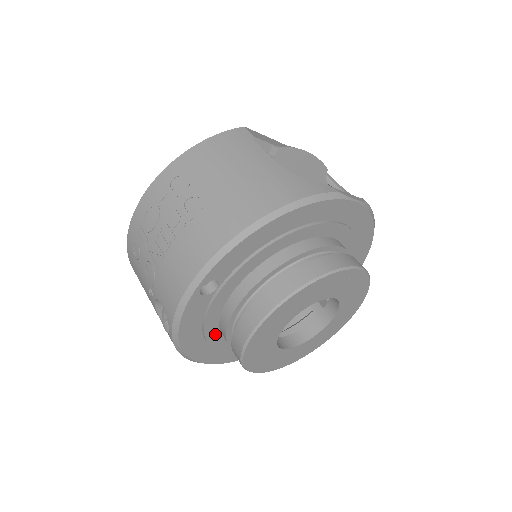
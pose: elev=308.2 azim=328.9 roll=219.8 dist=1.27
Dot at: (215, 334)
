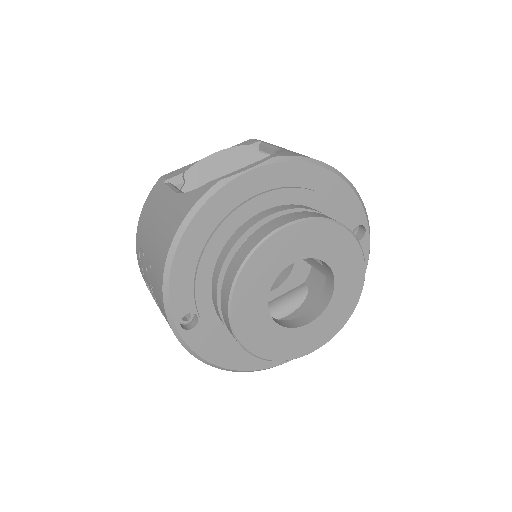
Dot at: occluded
